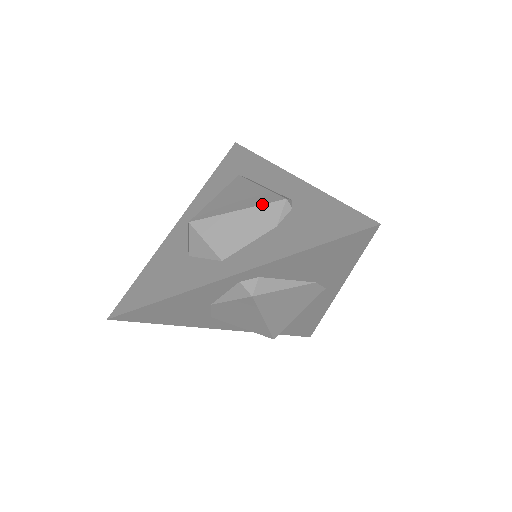
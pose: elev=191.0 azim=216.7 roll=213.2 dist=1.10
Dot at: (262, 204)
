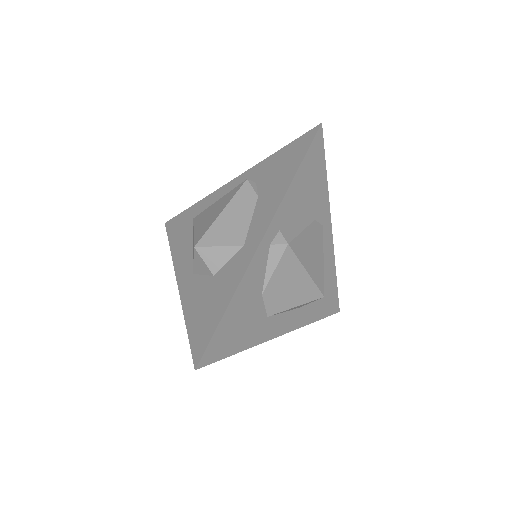
Dot at: (234, 194)
